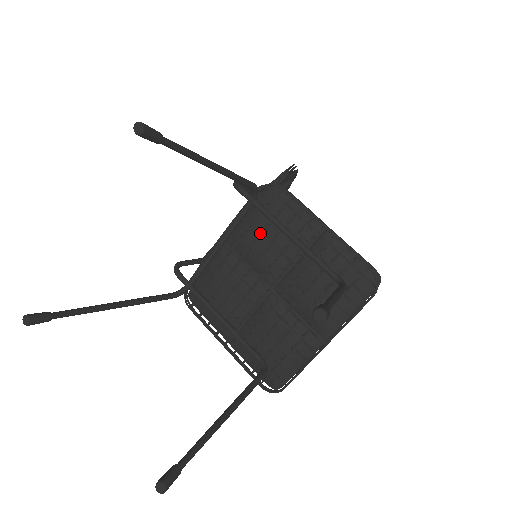
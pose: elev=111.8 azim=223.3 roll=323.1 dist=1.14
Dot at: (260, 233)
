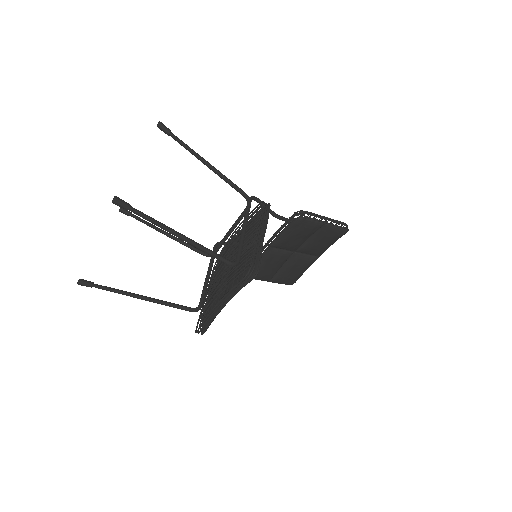
Dot at: occluded
